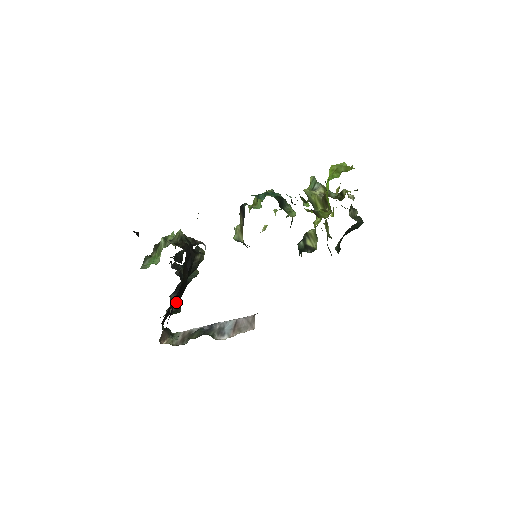
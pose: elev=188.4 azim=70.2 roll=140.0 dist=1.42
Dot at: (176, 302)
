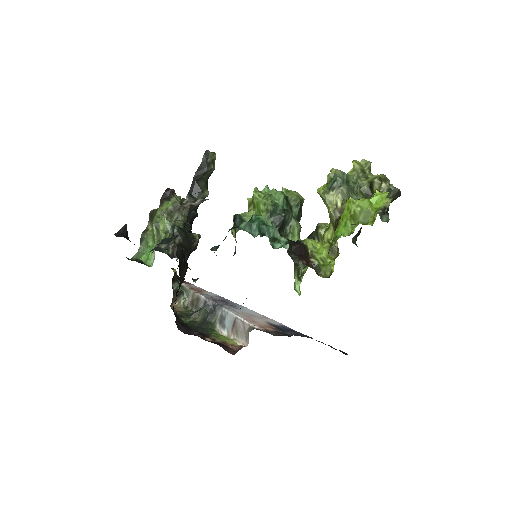
Dot at: occluded
